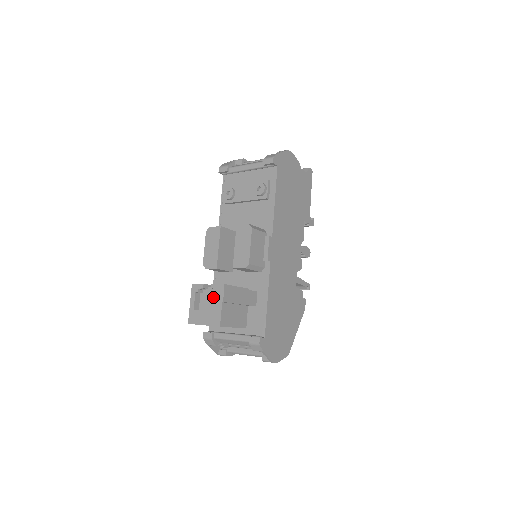
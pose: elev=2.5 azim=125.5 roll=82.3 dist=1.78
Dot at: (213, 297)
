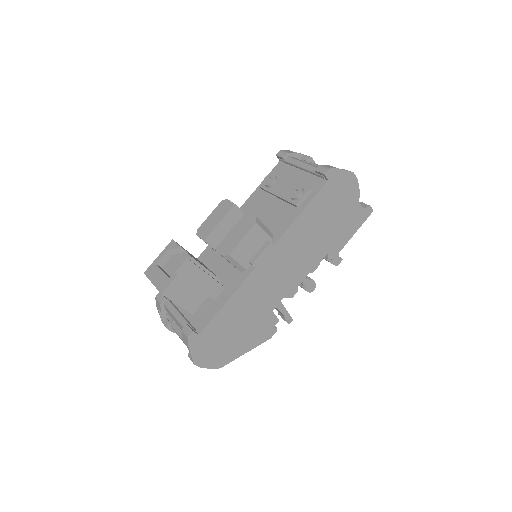
Dot at: occluded
